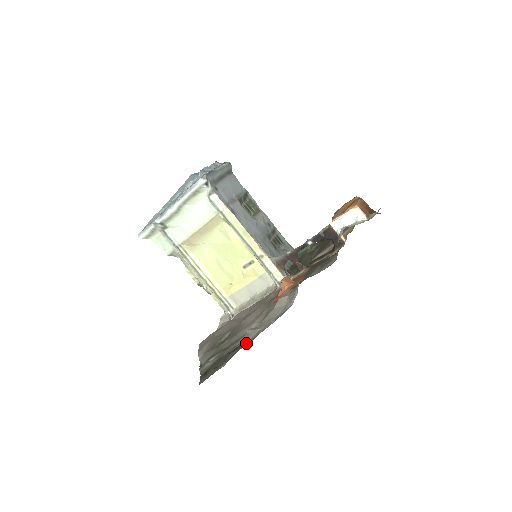
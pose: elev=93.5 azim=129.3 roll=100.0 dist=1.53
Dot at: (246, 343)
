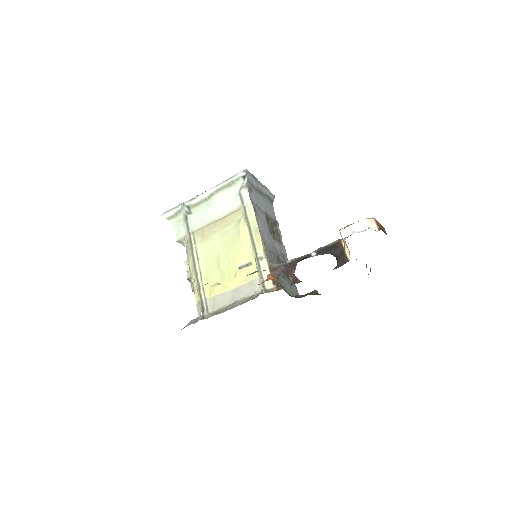
Dot at: occluded
